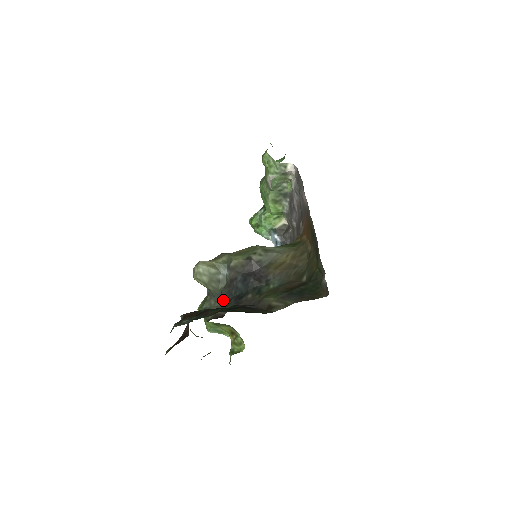
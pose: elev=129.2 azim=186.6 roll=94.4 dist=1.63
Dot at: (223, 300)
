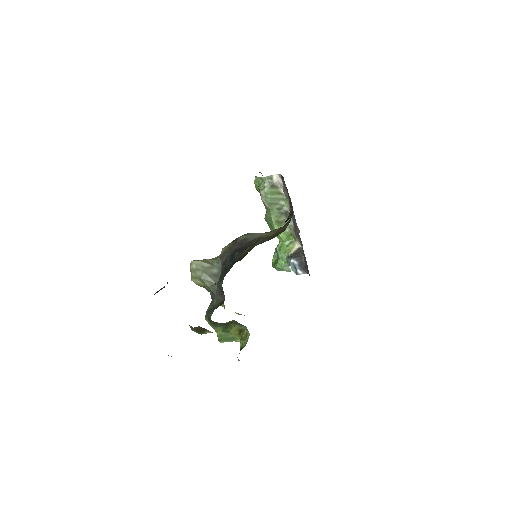
Dot at: (221, 293)
